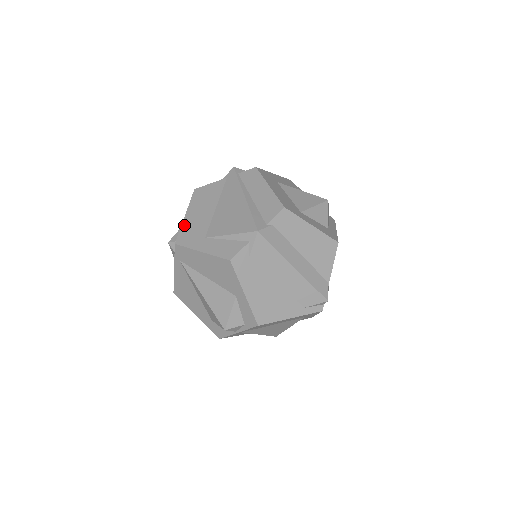
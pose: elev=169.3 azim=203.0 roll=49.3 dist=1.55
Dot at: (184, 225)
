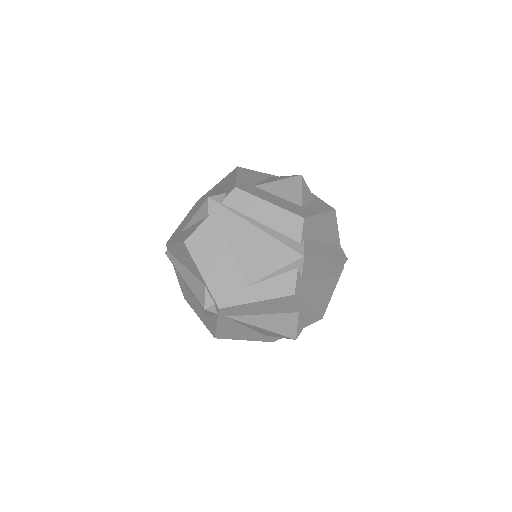
Dot at: (211, 285)
